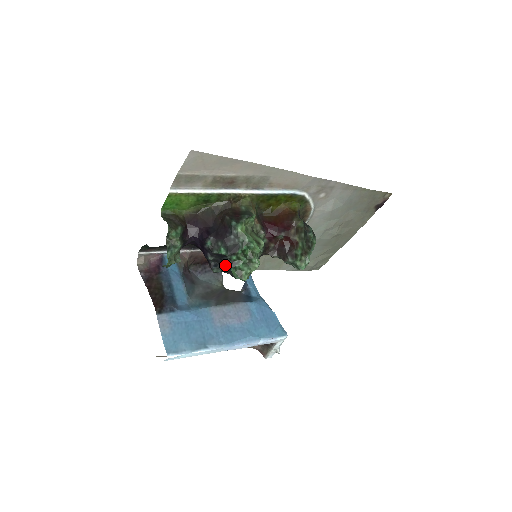
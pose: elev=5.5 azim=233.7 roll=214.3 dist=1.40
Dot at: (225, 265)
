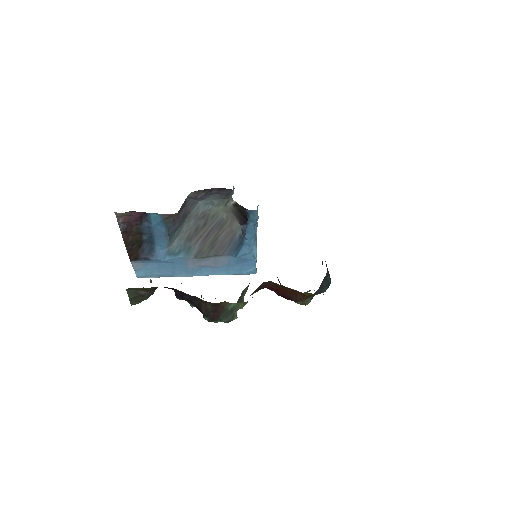
Dot at: occluded
